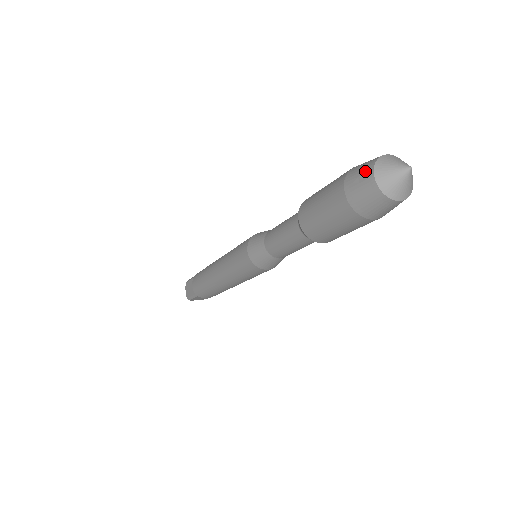
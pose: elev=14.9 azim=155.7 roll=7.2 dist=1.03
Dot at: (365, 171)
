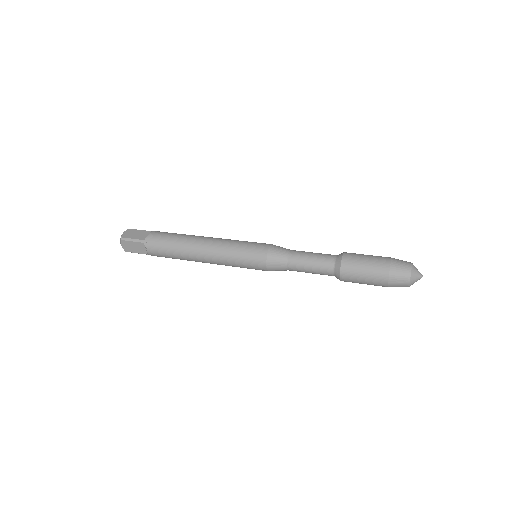
Dot at: (404, 279)
